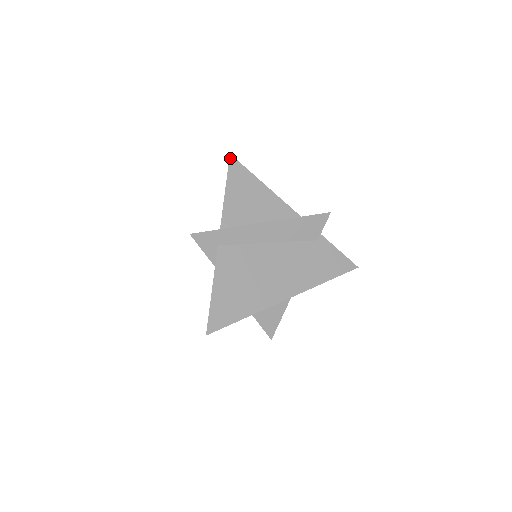
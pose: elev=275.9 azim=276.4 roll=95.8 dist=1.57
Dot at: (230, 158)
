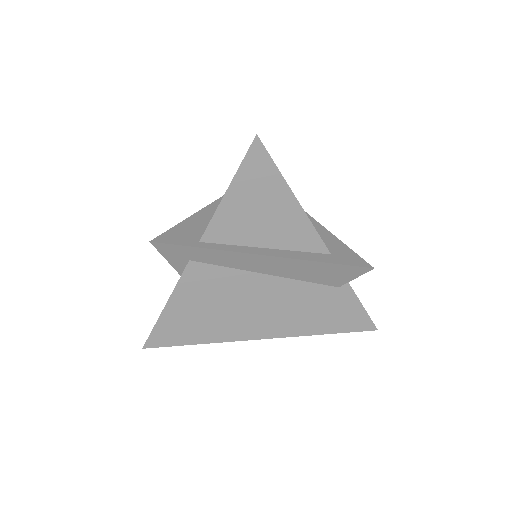
Dot at: (254, 141)
